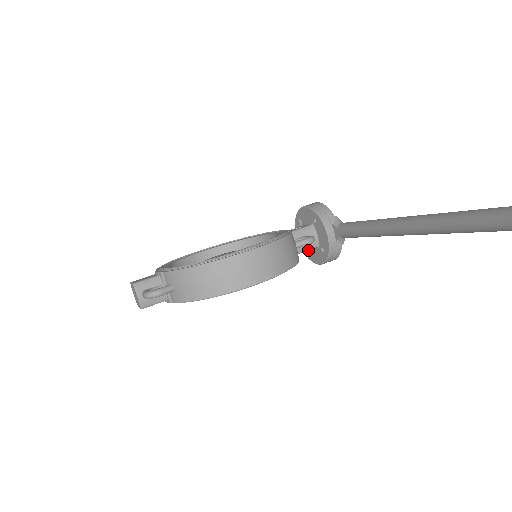
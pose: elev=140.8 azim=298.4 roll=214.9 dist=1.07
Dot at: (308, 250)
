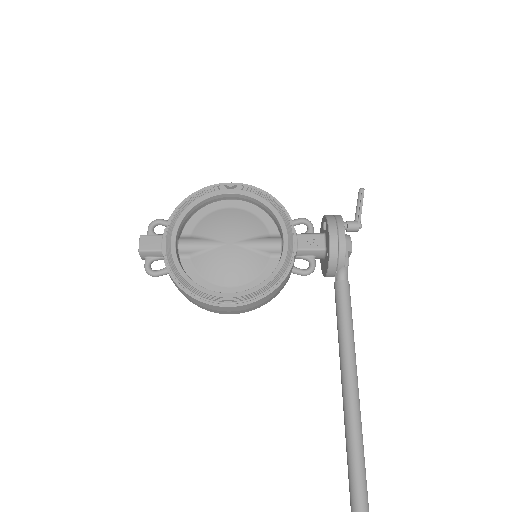
Dot at: occluded
